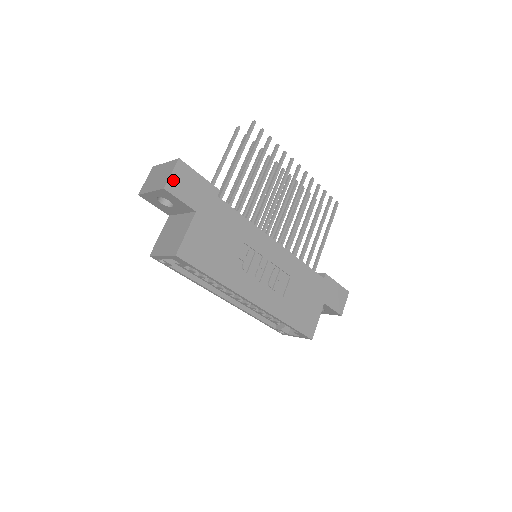
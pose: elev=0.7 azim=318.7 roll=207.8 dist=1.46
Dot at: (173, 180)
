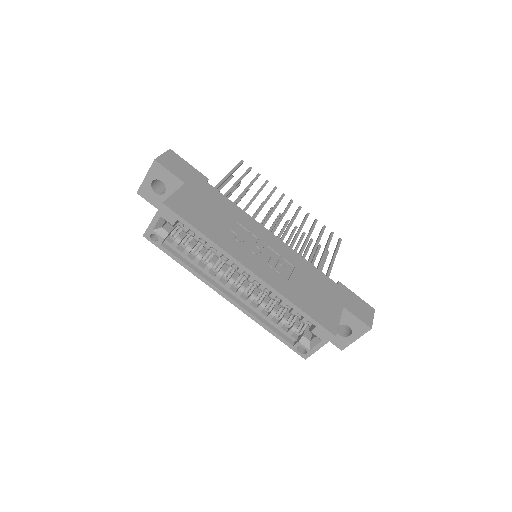
Dot at: (164, 158)
